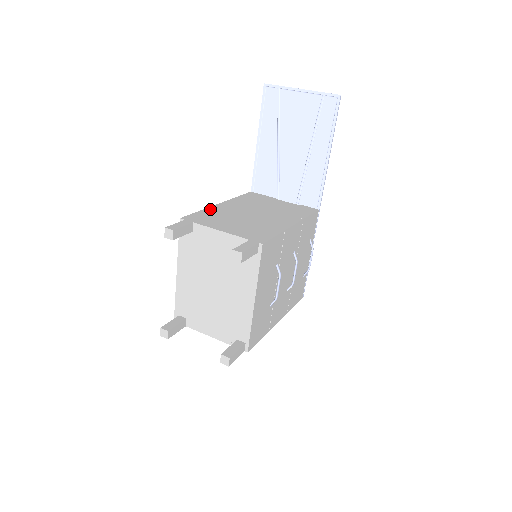
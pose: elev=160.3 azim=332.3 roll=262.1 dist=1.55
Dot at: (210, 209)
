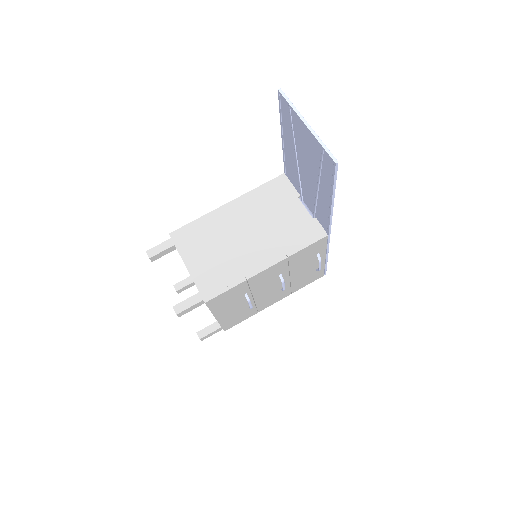
Dot at: (208, 217)
